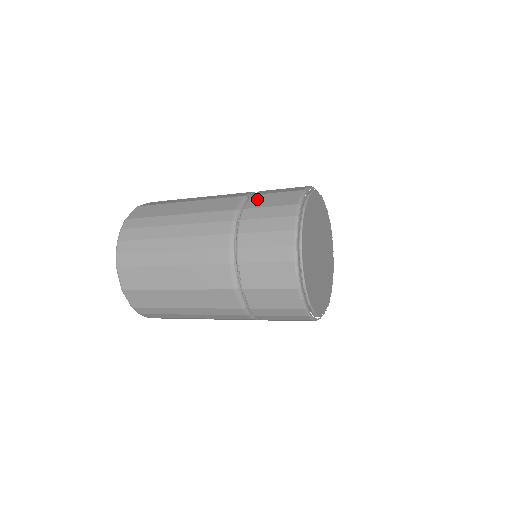
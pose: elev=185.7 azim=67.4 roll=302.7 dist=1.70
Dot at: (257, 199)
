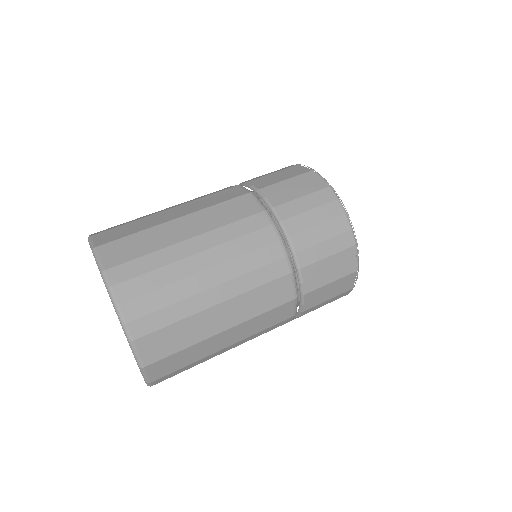
Dot at: (274, 192)
